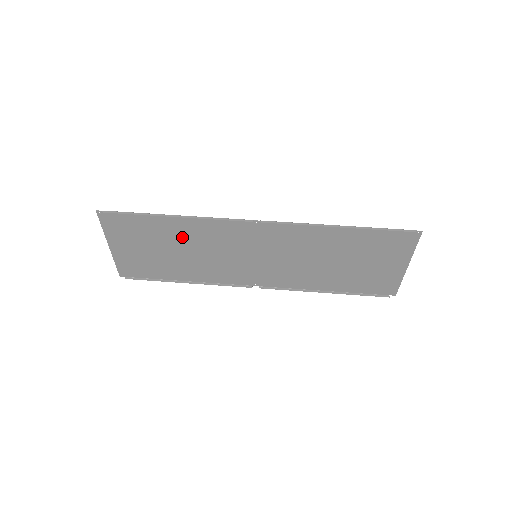
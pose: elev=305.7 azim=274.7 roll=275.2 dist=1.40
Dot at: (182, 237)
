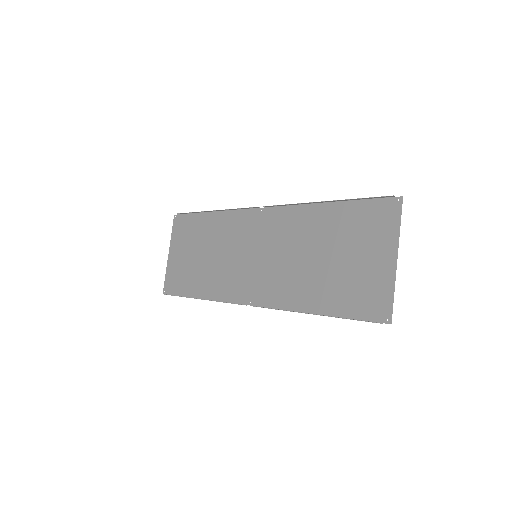
Dot at: (212, 237)
